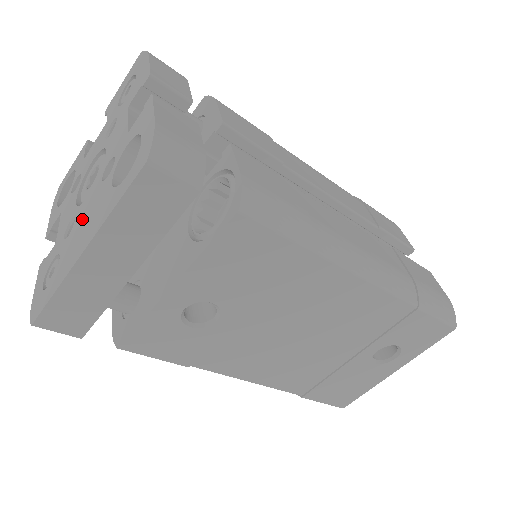
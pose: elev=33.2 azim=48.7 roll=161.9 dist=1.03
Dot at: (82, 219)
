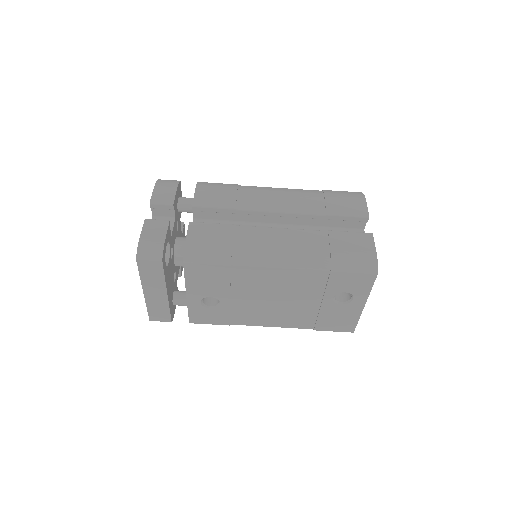
Dot at: occluded
